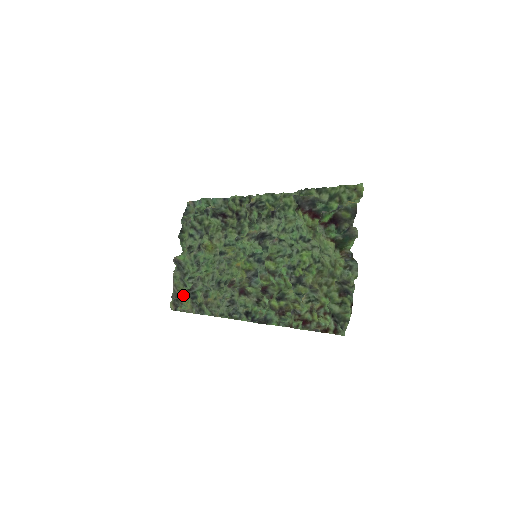
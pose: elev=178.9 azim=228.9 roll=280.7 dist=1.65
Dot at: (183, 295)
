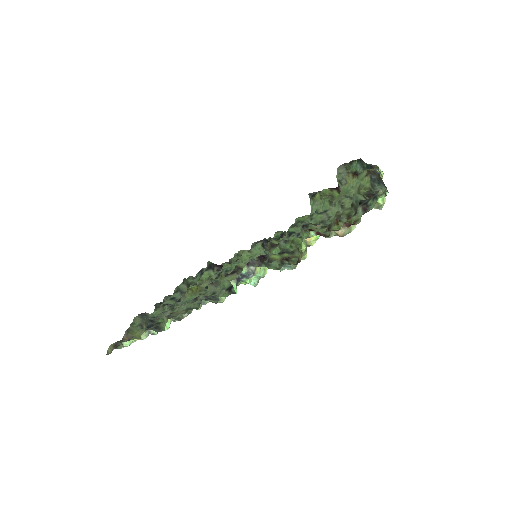
Dot at: (135, 336)
